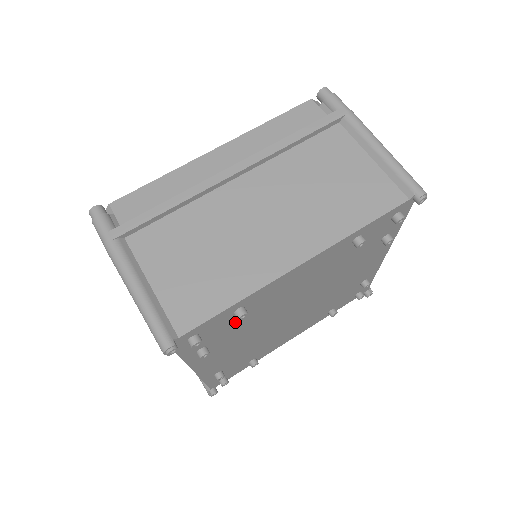
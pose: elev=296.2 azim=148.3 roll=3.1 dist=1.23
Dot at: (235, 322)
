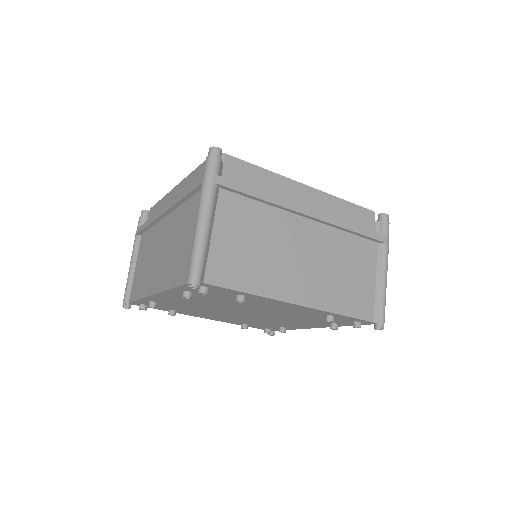
Dot at: (170, 306)
